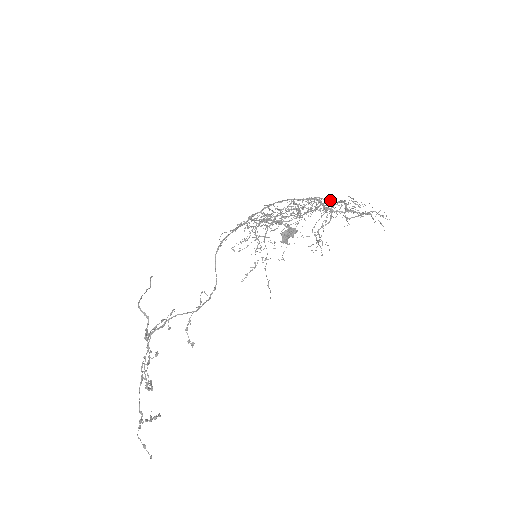
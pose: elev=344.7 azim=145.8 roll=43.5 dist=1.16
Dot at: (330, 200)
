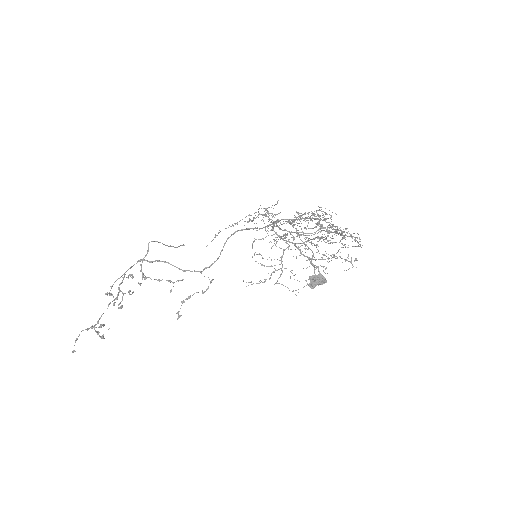
Dot at: occluded
